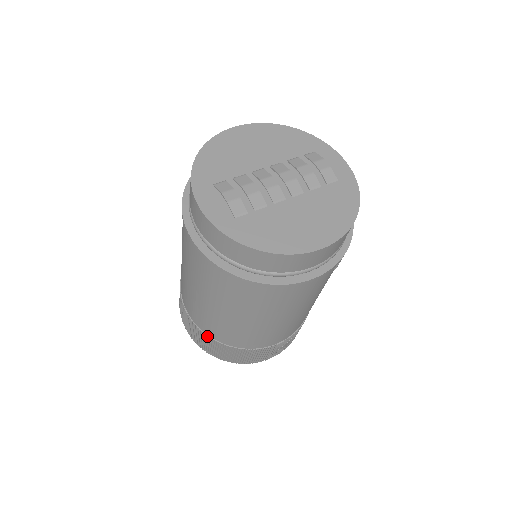
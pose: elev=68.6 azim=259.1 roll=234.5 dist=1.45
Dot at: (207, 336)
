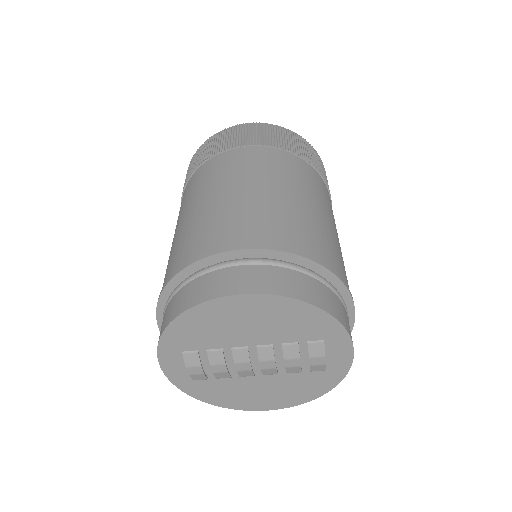
Dot at: occluded
